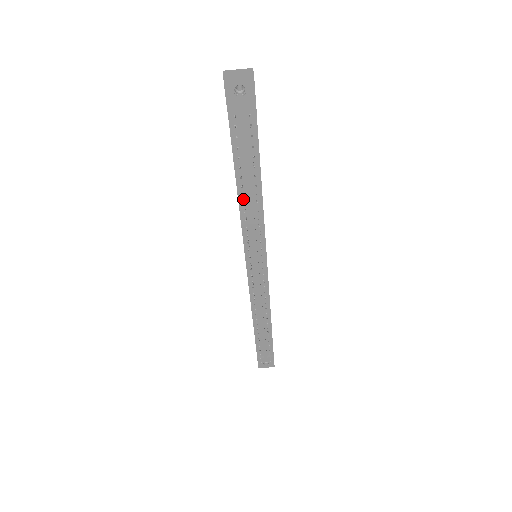
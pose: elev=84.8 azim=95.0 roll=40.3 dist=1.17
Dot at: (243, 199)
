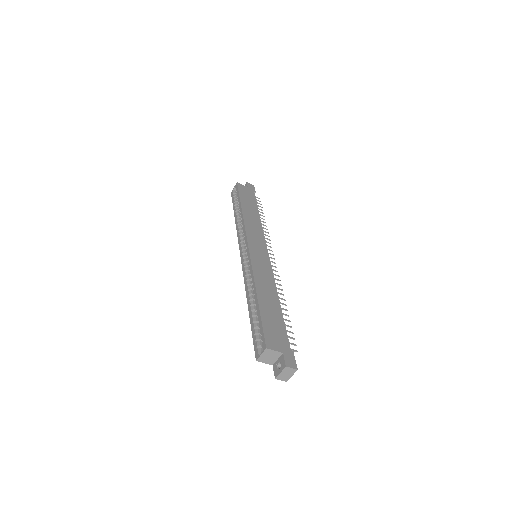
Dot at: occluded
